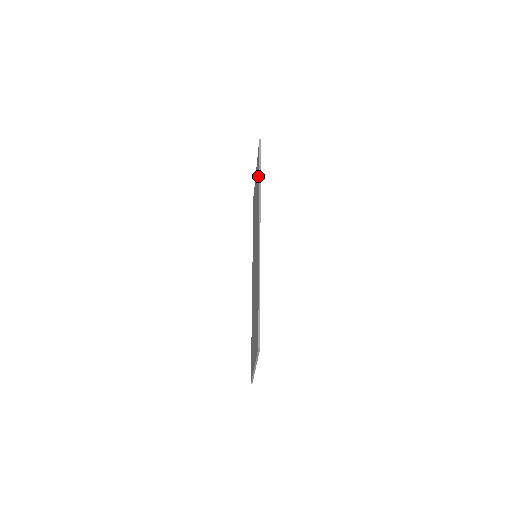
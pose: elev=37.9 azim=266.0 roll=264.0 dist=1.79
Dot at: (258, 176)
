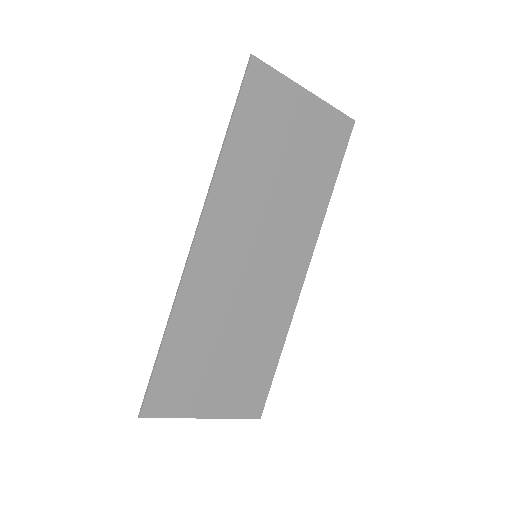
Dot at: (239, 131)
